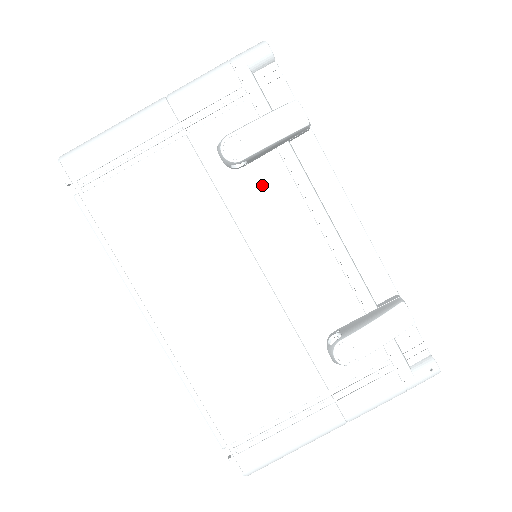
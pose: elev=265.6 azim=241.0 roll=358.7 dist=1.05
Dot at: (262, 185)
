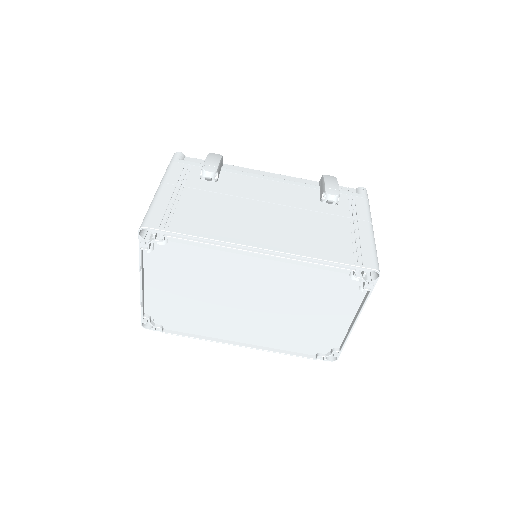
Dot at: (231, 182)
